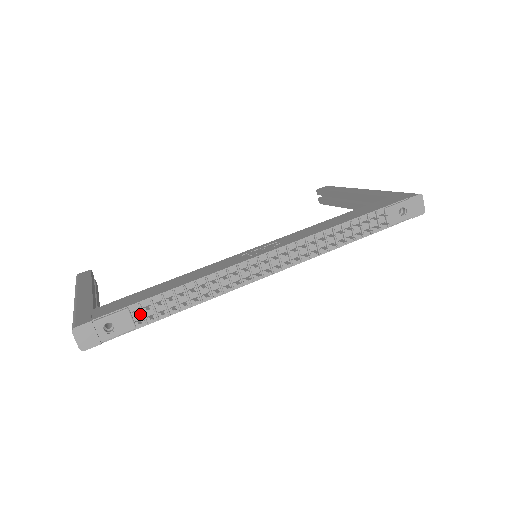
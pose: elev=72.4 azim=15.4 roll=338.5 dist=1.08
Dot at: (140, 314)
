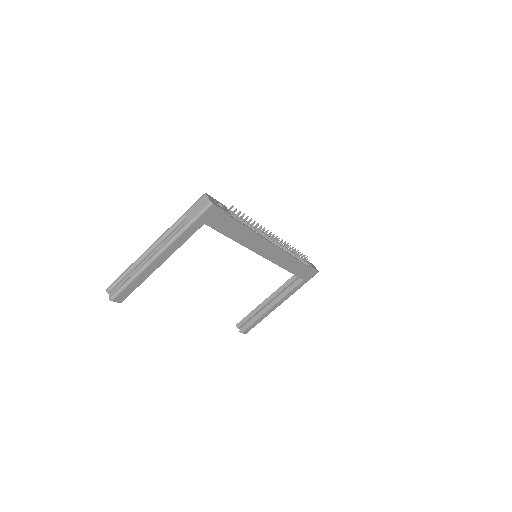
Dot at: occluded
